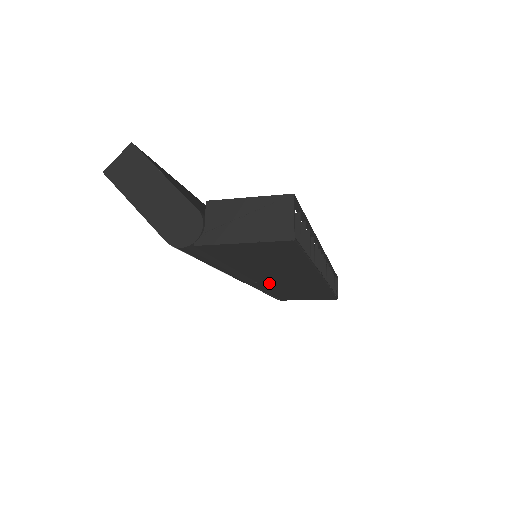
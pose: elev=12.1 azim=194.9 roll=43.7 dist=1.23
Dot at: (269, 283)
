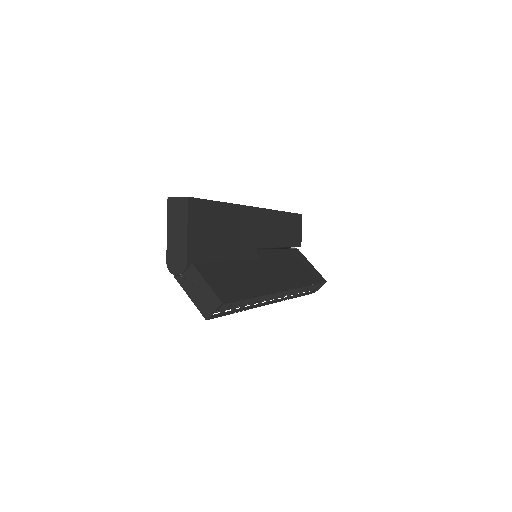
Dot at: occluded
